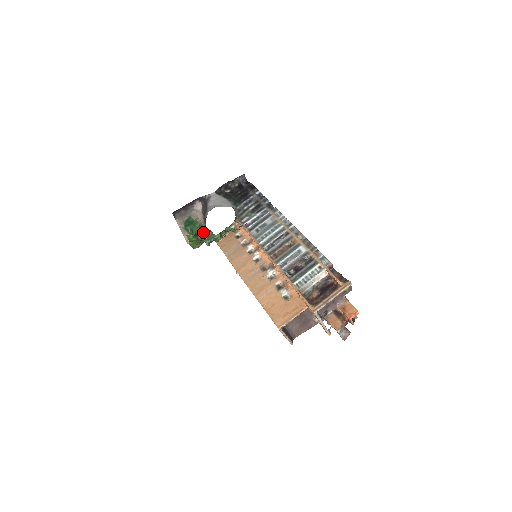
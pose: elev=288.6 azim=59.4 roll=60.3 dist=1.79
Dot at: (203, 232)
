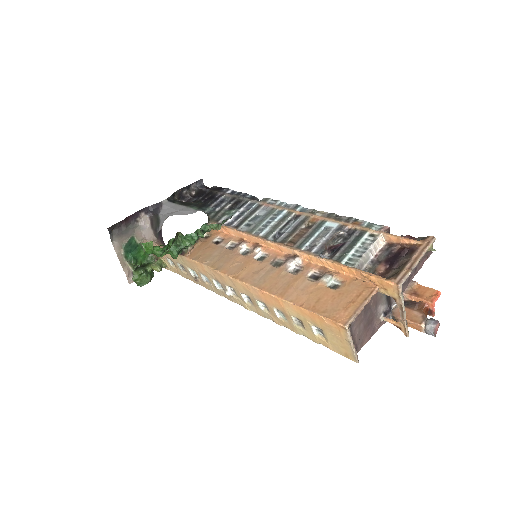
Dot at: (151, 263)
